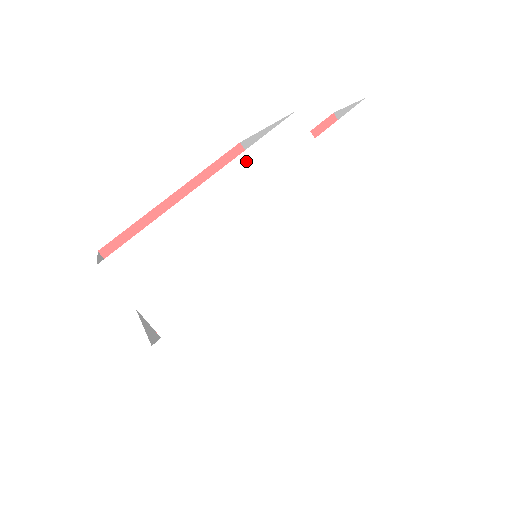
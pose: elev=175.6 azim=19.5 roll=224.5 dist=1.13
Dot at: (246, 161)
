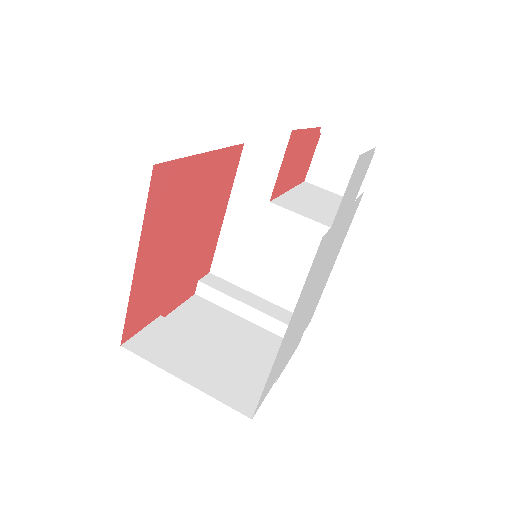
Dot at: (300, 299)
